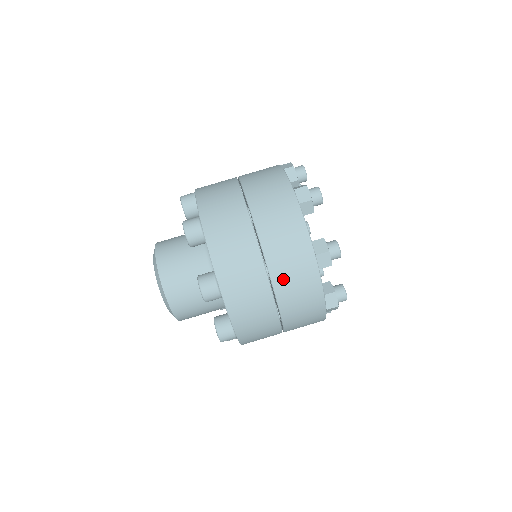
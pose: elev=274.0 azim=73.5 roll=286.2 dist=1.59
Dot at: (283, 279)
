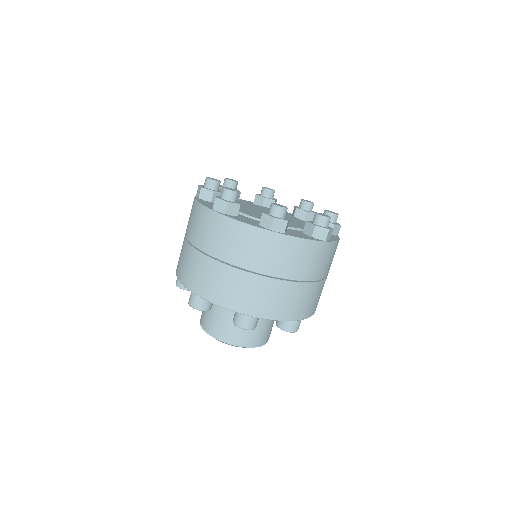
Dot at: (322, 271)
